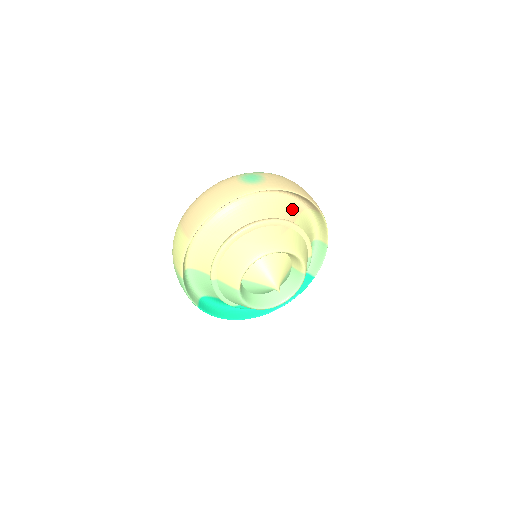
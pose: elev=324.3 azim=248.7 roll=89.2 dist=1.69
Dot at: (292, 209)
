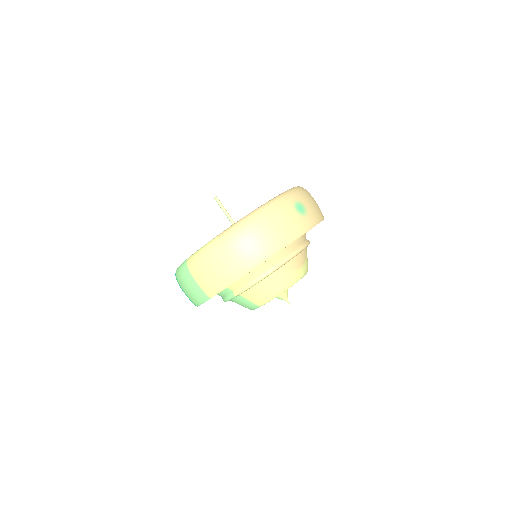
Dot at: occluded
